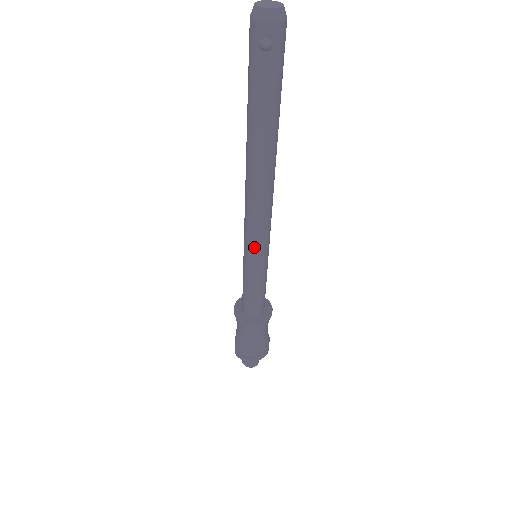
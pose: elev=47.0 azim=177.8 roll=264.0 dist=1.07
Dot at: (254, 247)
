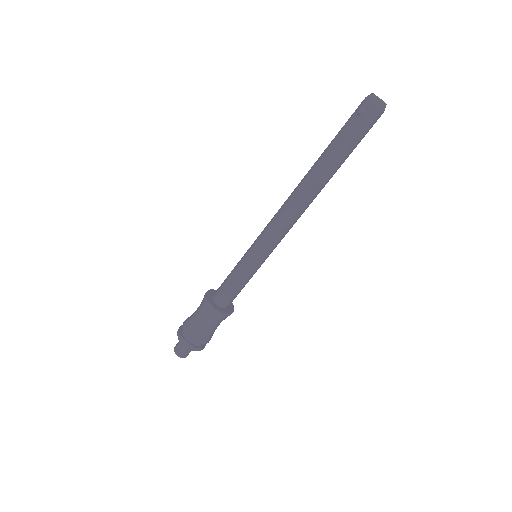
Dot at: (260, 240)
